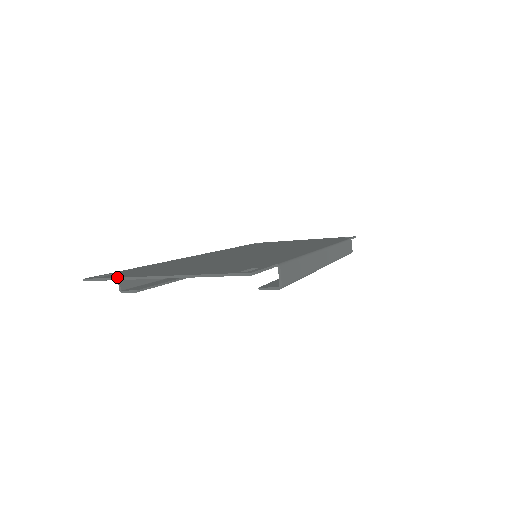
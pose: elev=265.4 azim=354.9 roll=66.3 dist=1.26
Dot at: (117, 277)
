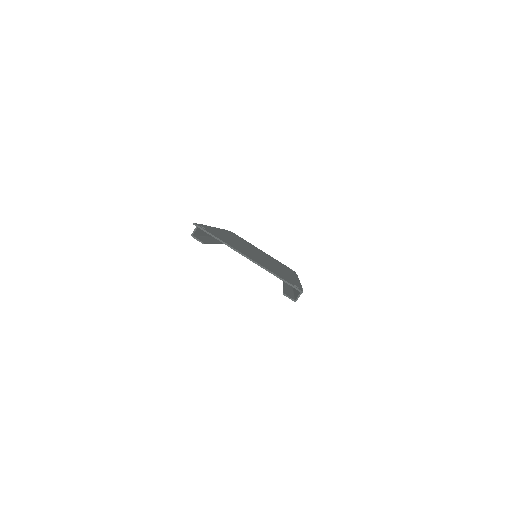
Dot at: (219, 238)
